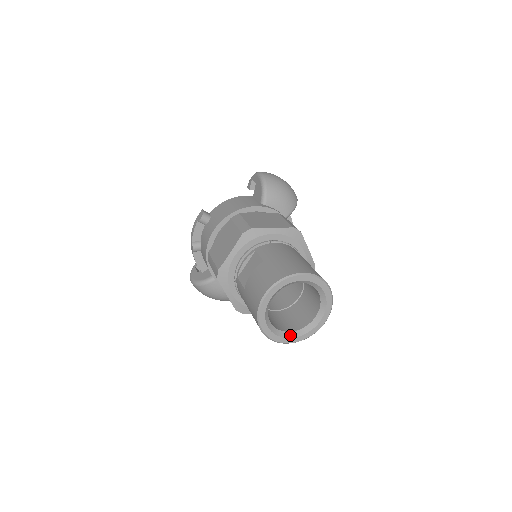
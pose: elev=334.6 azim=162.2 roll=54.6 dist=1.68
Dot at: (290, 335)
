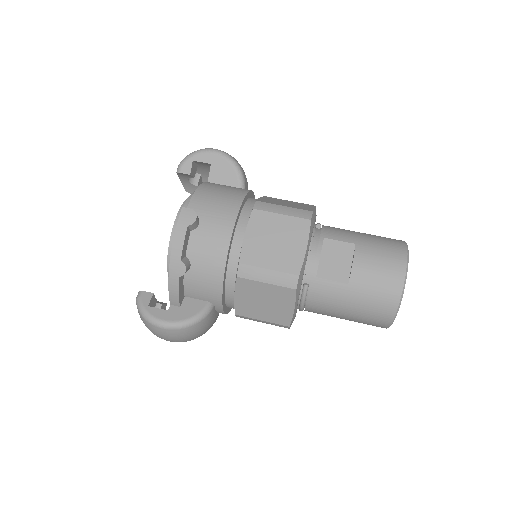
Dot at: occluded
